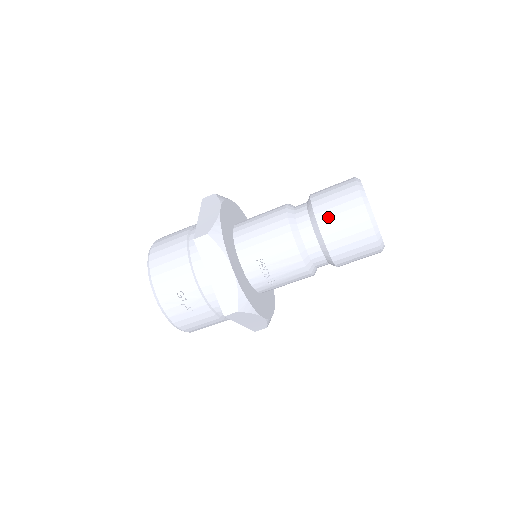
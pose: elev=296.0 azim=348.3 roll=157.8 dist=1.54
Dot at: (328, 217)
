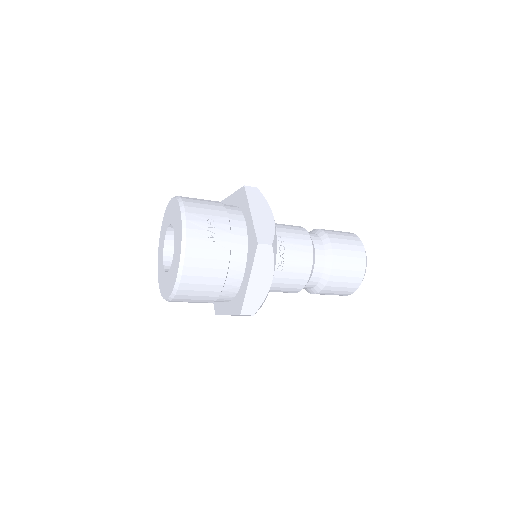
Dot at: (334, 234)
